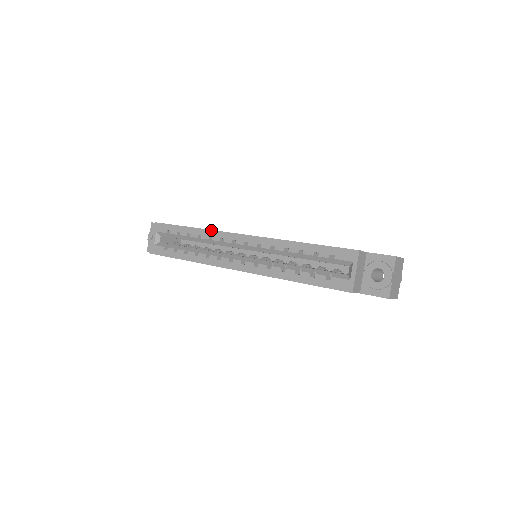
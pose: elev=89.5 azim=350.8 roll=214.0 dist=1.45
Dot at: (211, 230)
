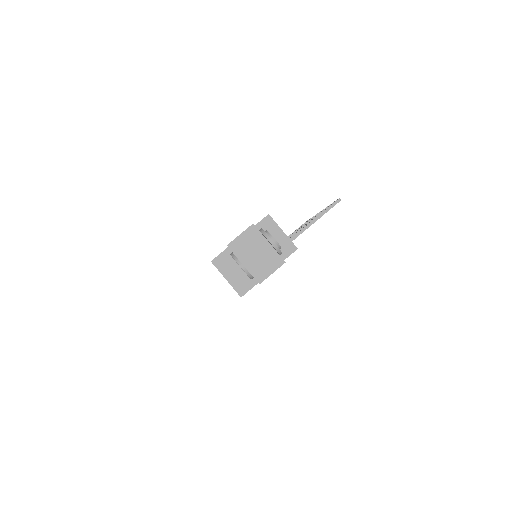
Dot at: occluded
